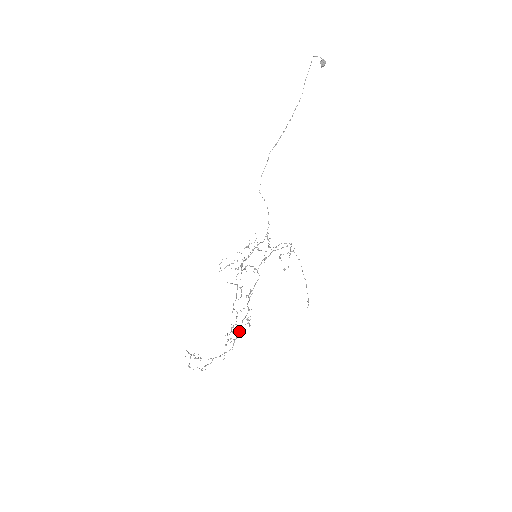
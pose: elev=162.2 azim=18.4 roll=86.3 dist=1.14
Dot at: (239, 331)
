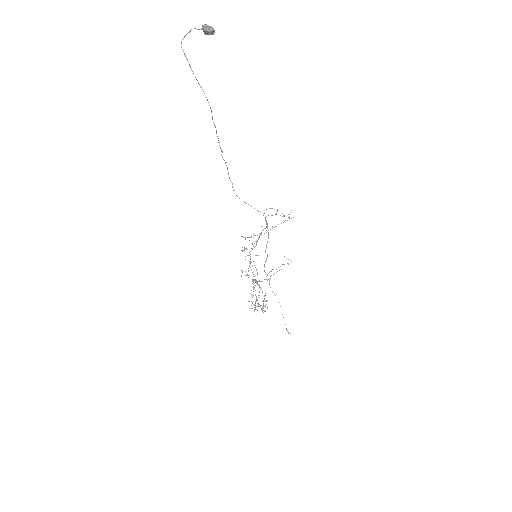
Dot at: (263, 307)
